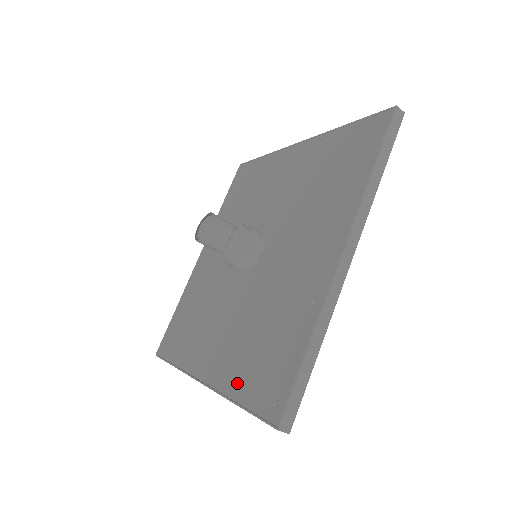
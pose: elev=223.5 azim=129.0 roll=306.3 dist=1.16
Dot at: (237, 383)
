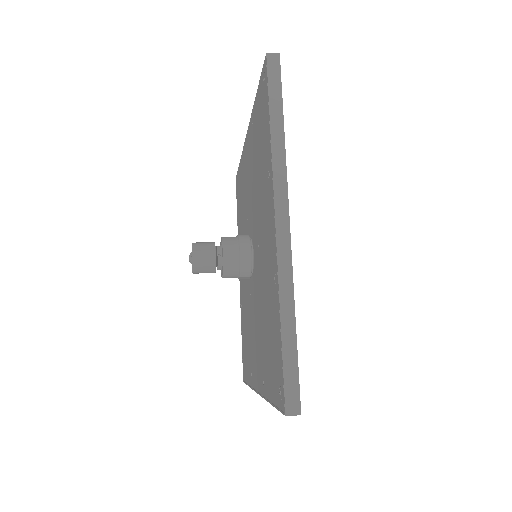
Dot at: (242, 324)
